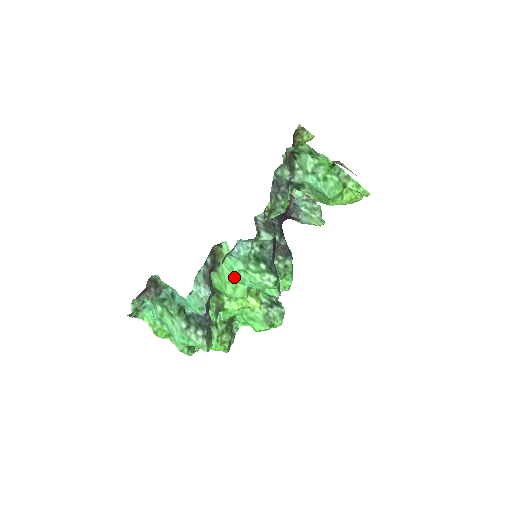
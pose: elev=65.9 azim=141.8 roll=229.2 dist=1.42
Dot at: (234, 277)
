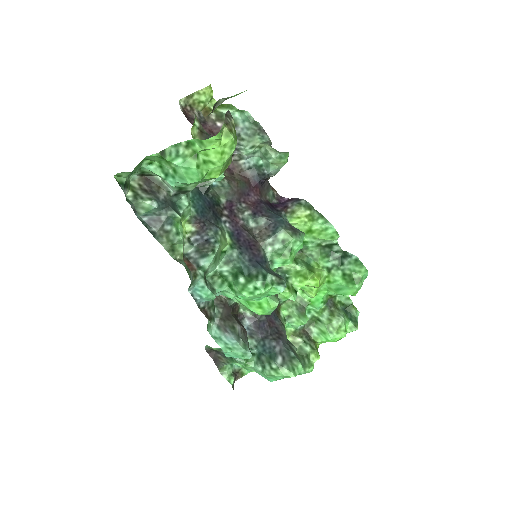
Dot at: (247, 300)
